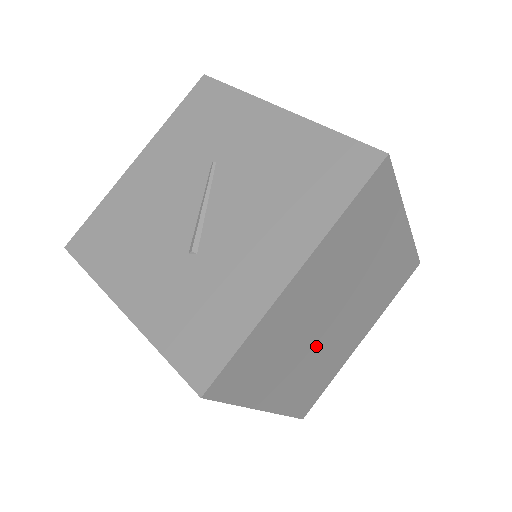
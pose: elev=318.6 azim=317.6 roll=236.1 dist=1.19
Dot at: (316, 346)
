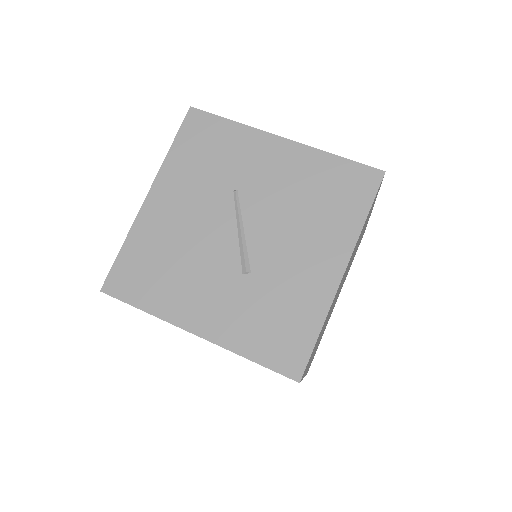
Dot at: occluded
